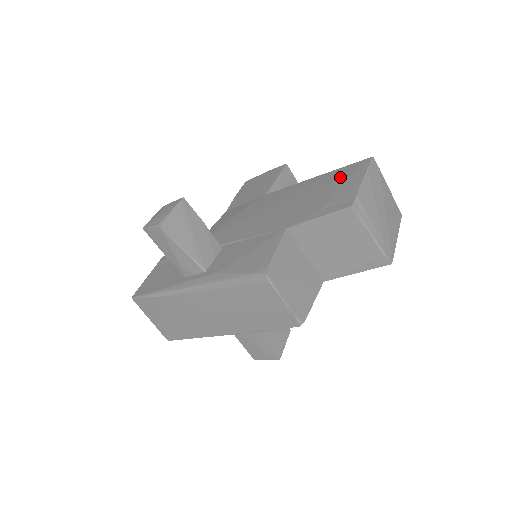
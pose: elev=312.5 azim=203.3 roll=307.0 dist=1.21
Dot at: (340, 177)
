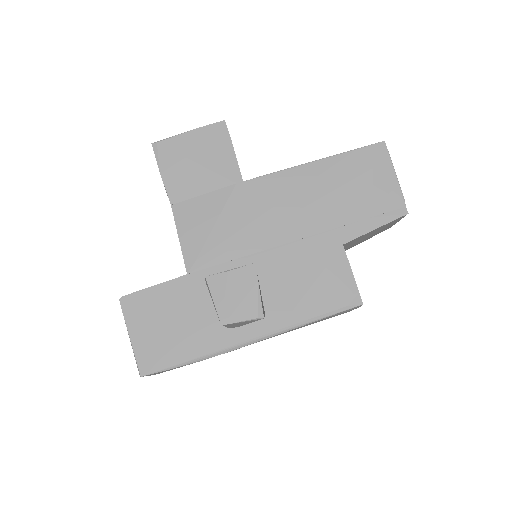
Dot at: (362, 169)
